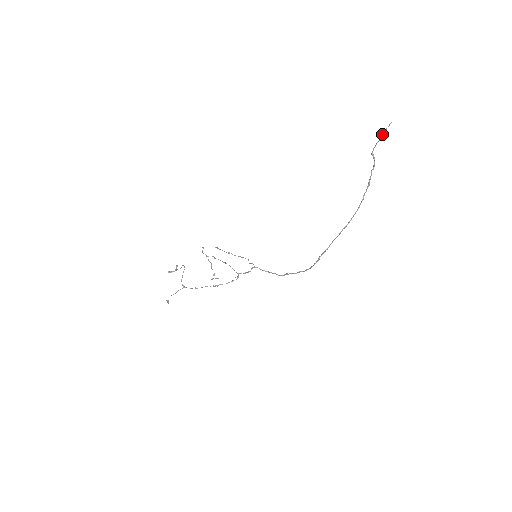
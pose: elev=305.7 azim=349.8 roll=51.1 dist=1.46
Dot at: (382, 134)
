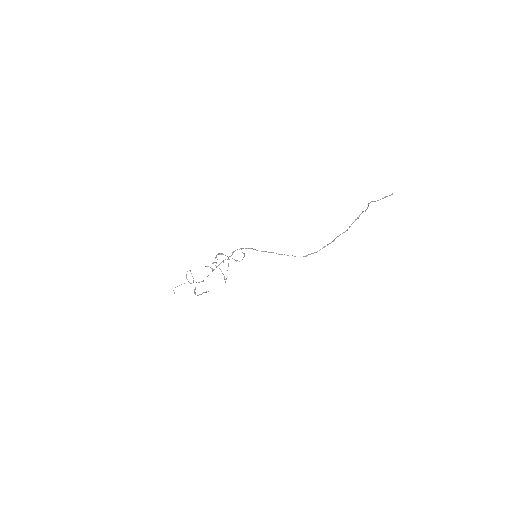
Dot at: occluded
